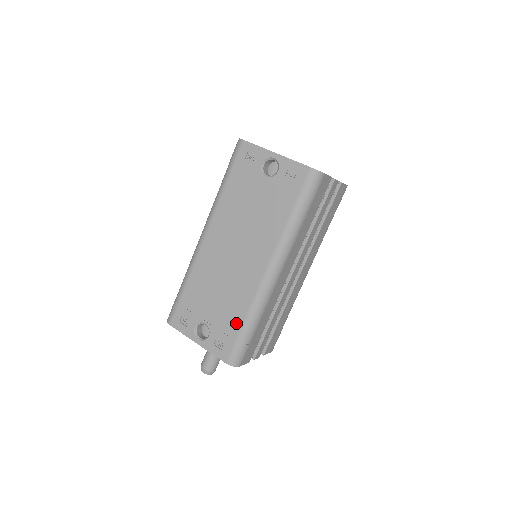
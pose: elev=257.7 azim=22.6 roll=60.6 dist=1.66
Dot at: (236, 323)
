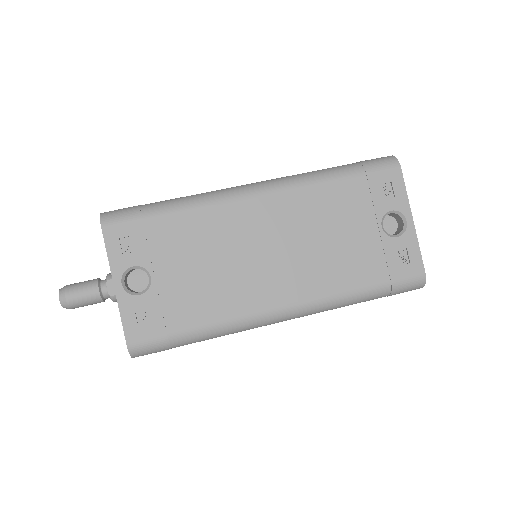
Dot at: (189, 318)
